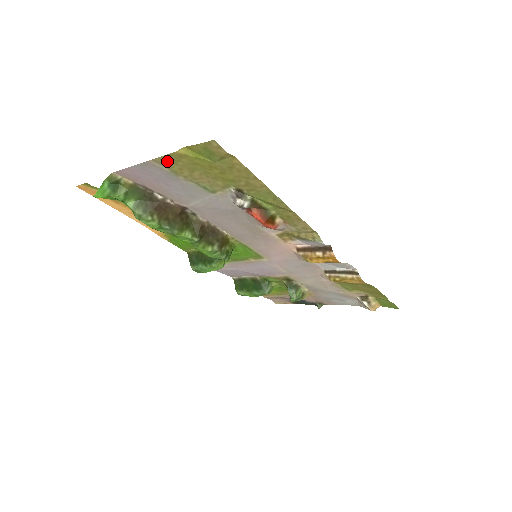
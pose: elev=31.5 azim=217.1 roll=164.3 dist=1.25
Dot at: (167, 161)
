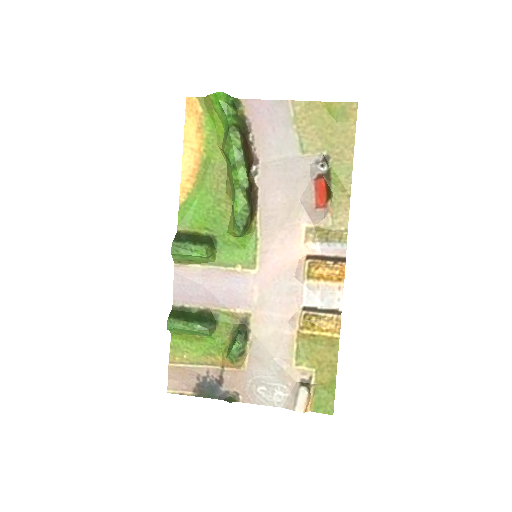
Dot at: (302, 107)
